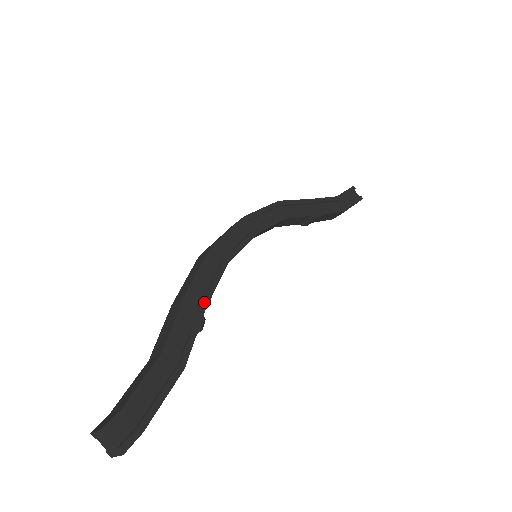
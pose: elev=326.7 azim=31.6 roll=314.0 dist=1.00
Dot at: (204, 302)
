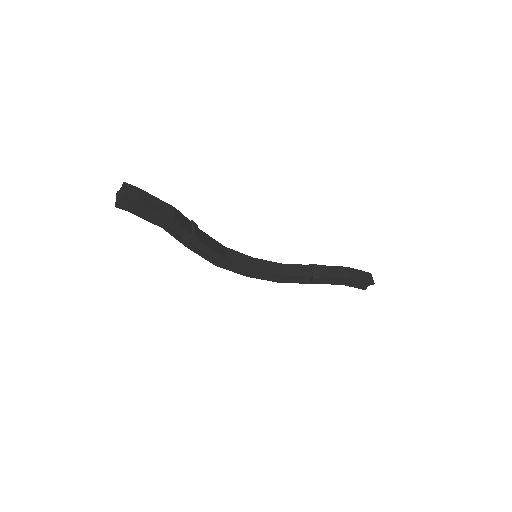
Dot at: (200, 232)
